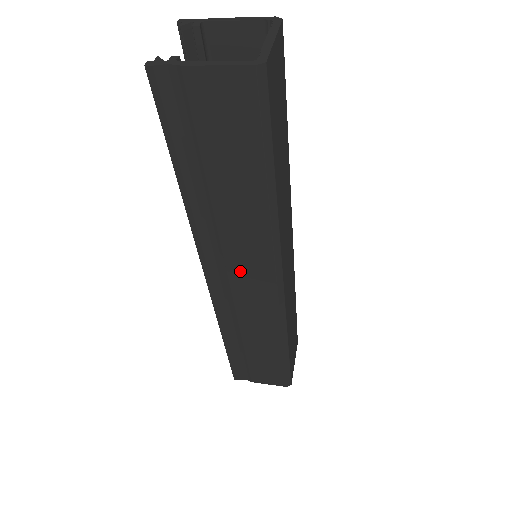
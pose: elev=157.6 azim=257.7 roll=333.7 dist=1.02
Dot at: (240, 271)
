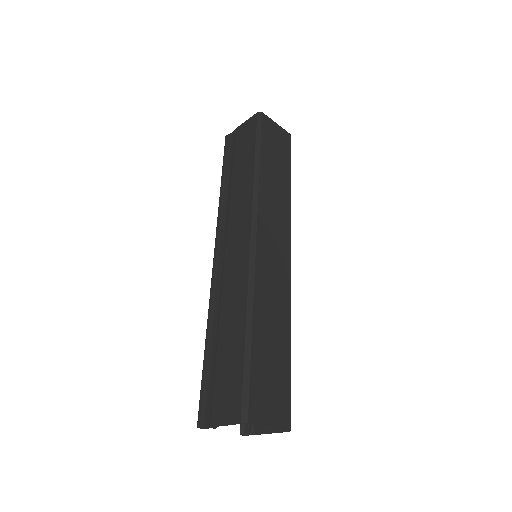
Dot at: (233, 235)
